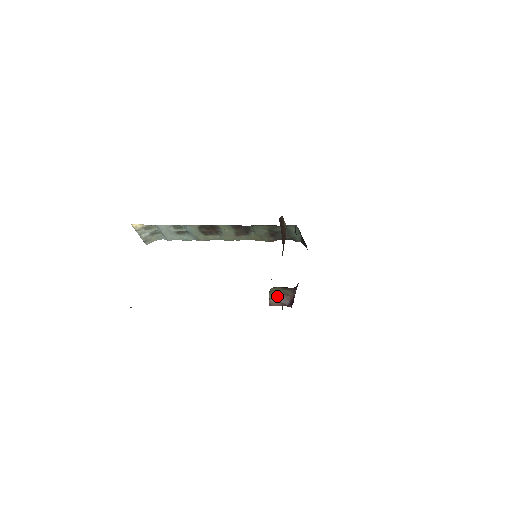
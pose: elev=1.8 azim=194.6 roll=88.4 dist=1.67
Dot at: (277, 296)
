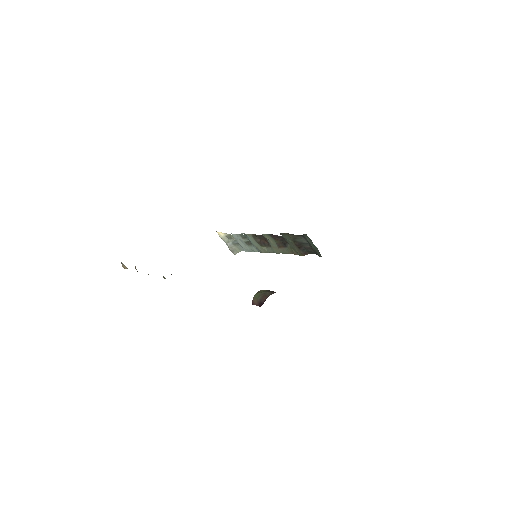
Dot at: (258, 296)
